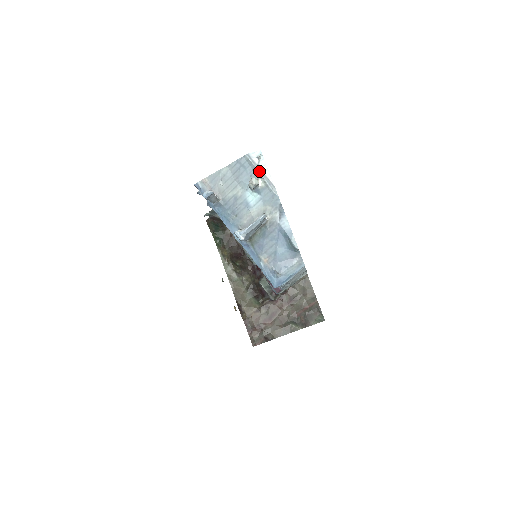
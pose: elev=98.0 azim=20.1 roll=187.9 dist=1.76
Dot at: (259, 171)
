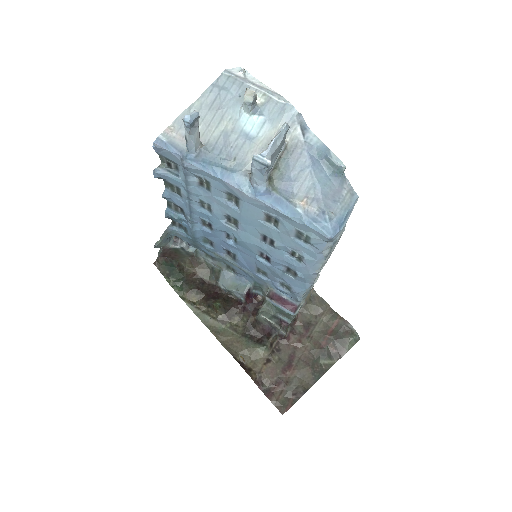
Dot at: (251, 84)
